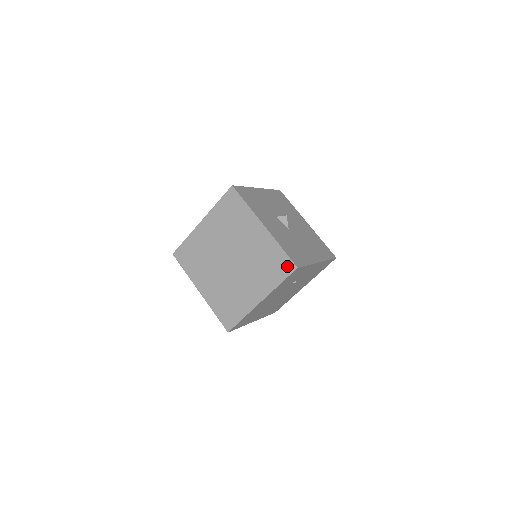
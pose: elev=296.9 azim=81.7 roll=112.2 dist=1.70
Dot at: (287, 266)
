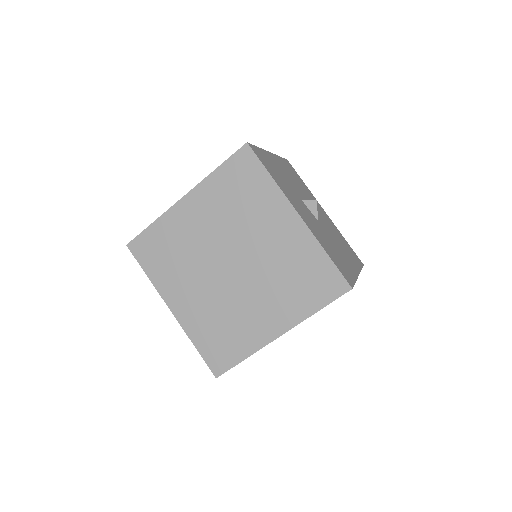
Dot at: (333, 284)
